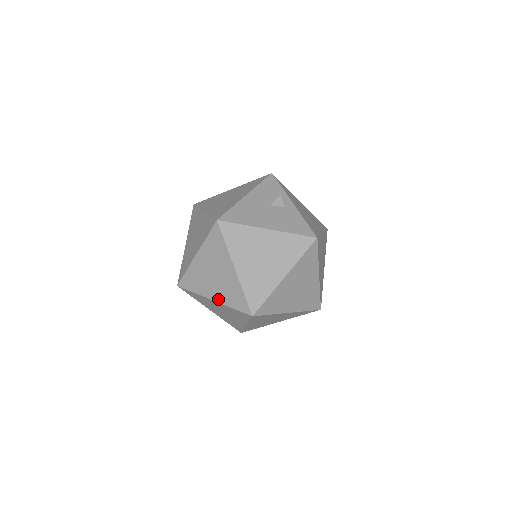
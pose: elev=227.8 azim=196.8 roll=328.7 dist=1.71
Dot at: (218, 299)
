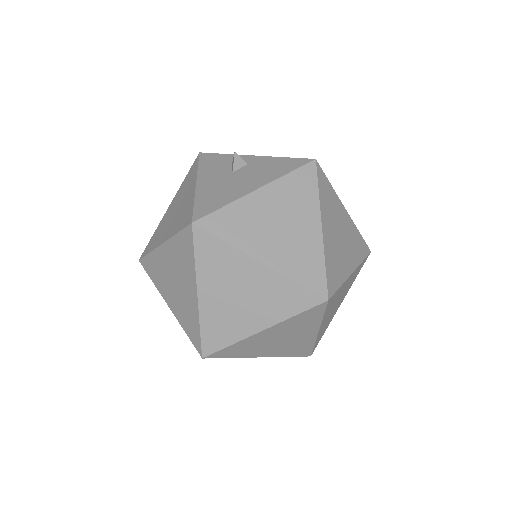
Dot at: (268, 322)
